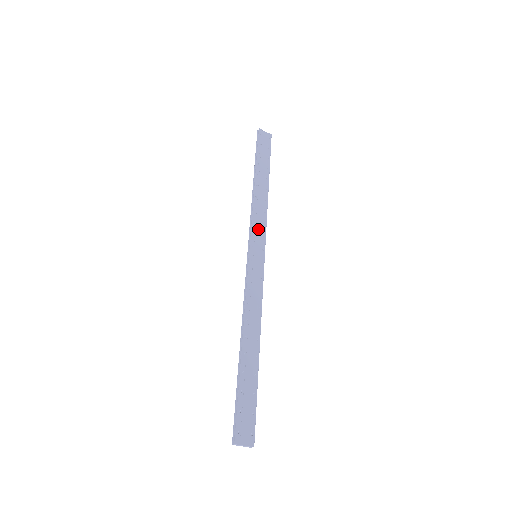
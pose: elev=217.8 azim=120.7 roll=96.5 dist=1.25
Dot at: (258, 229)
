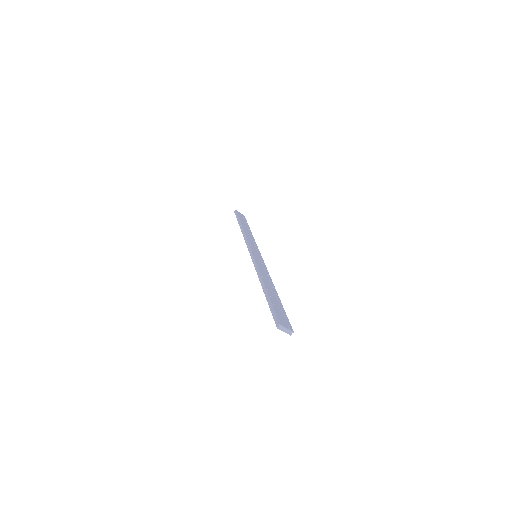
Dot at: (253, 245)
